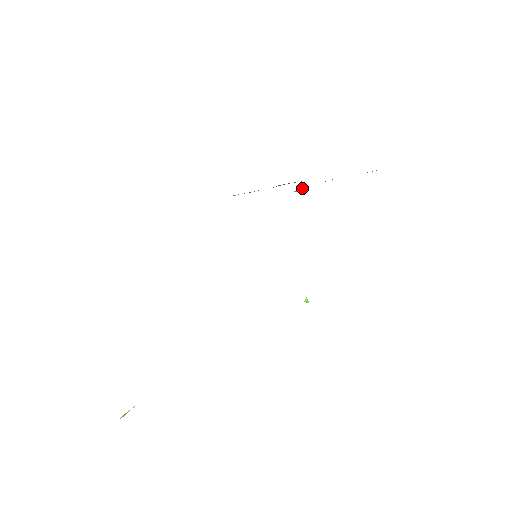
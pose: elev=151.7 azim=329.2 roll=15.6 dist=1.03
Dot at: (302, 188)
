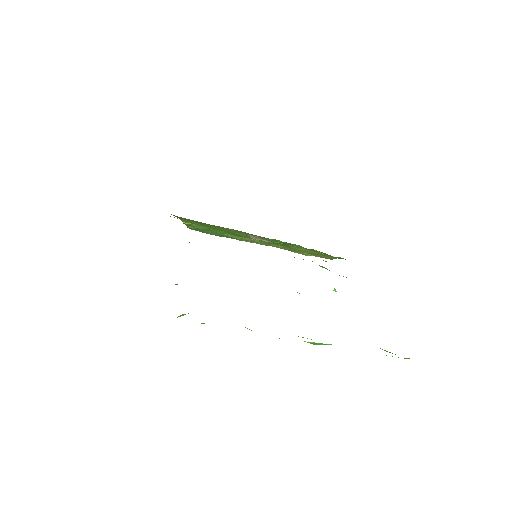
Dot at: occluded
